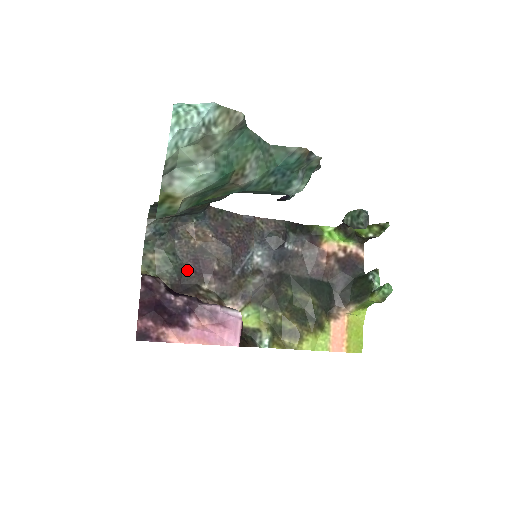
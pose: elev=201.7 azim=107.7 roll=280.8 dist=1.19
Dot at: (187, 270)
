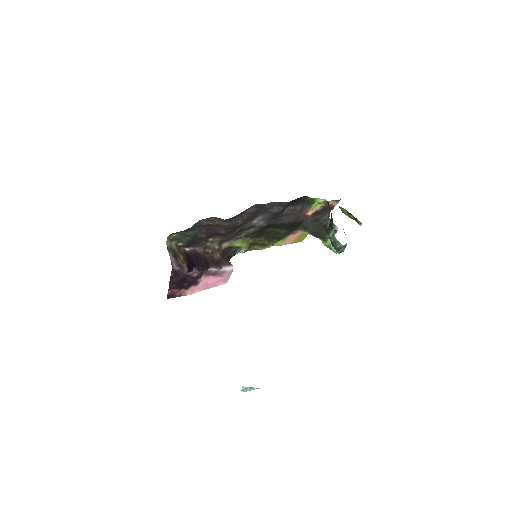
Dot at: (200, 234)
